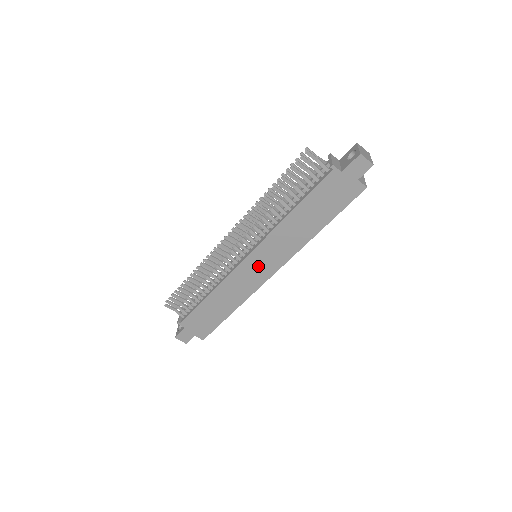
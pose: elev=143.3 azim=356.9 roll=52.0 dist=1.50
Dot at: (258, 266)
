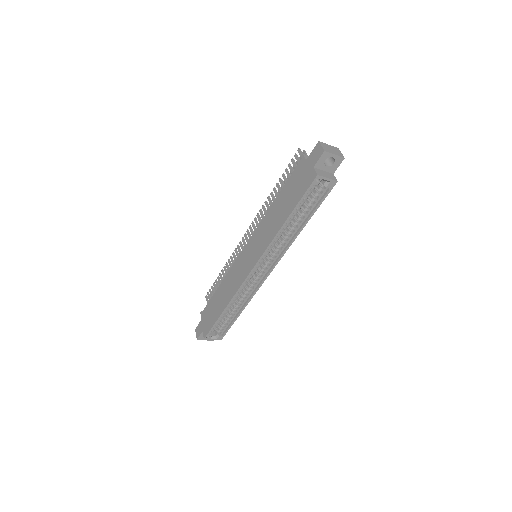
Dot at: (247, 258)
